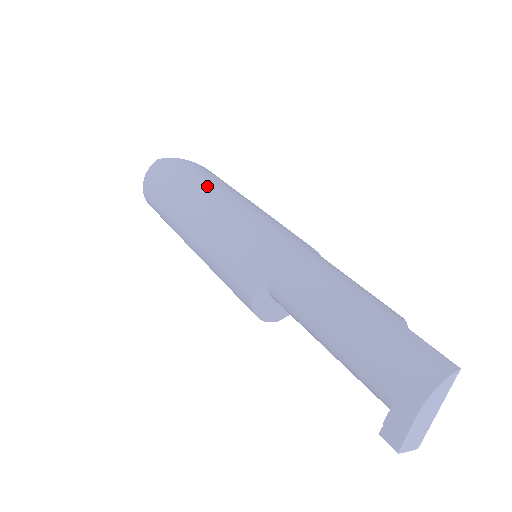
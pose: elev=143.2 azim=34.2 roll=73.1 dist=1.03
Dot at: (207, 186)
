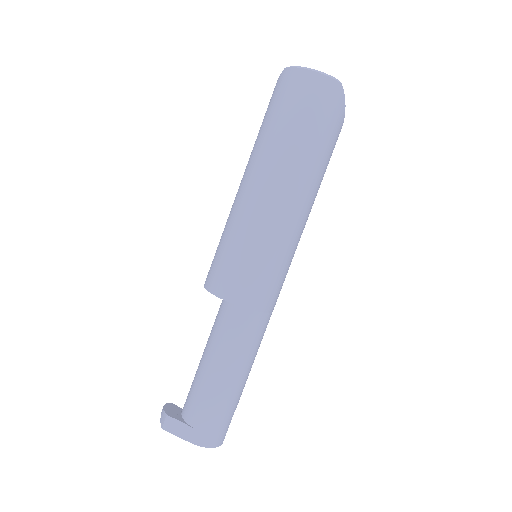
Dot at: (315, 185)
